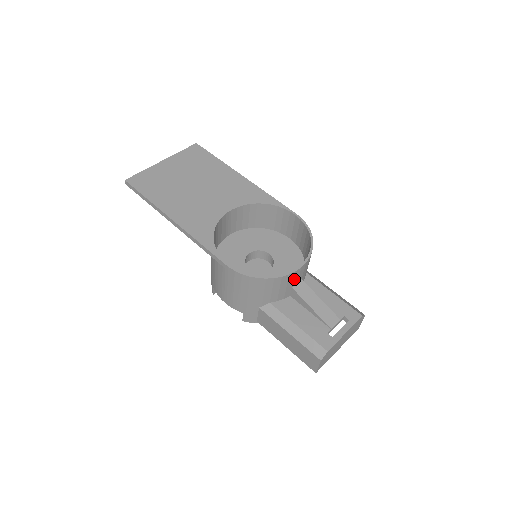
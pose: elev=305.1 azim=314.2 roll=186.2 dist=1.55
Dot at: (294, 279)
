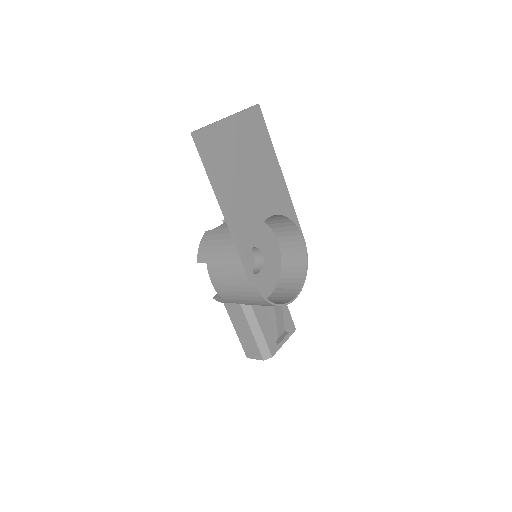
Dot at: occluded
